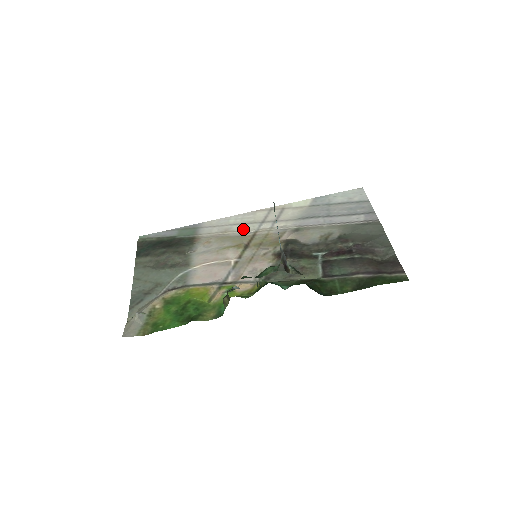
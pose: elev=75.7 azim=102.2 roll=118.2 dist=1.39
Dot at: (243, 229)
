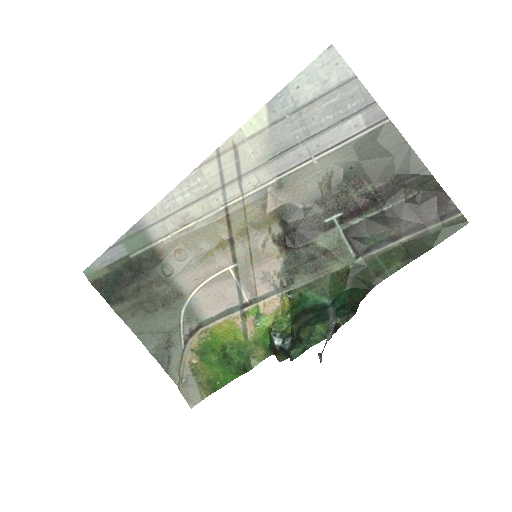
Dot at: (206, 211)
